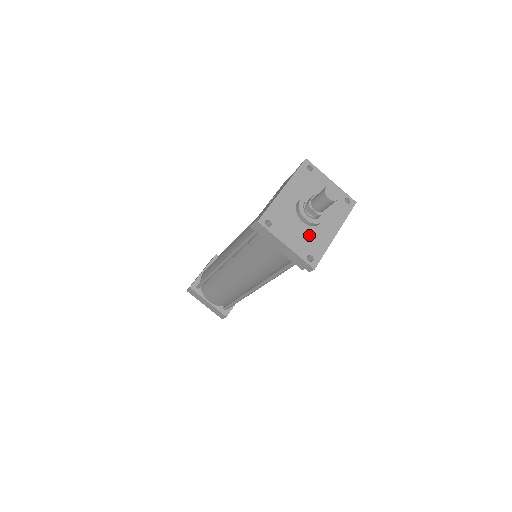
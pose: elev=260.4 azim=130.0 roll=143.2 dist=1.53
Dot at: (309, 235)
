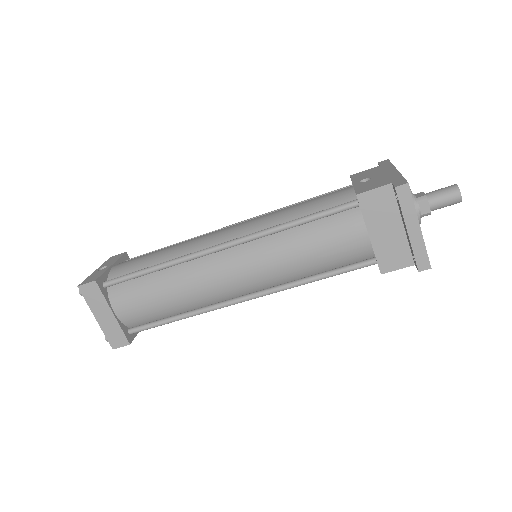
Dot at: occluded
